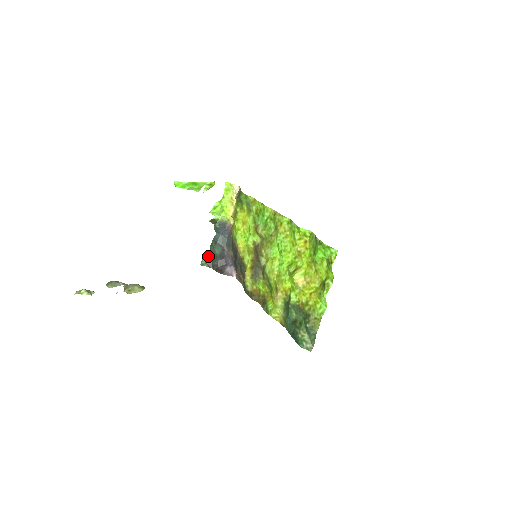
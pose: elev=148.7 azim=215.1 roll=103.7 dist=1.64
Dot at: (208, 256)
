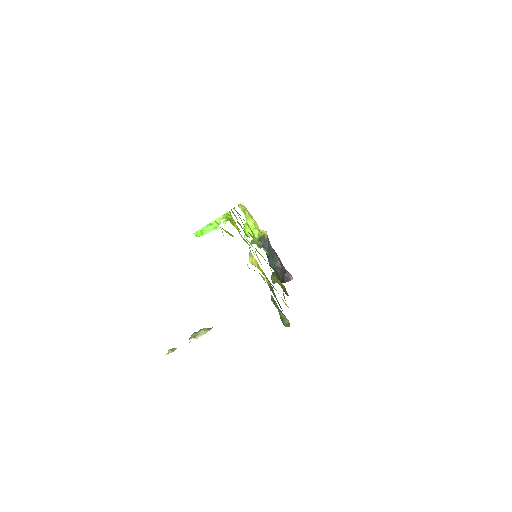
Dot at: (273, 273)
